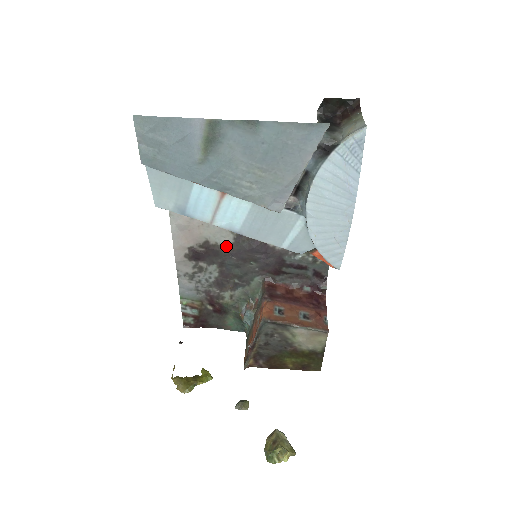
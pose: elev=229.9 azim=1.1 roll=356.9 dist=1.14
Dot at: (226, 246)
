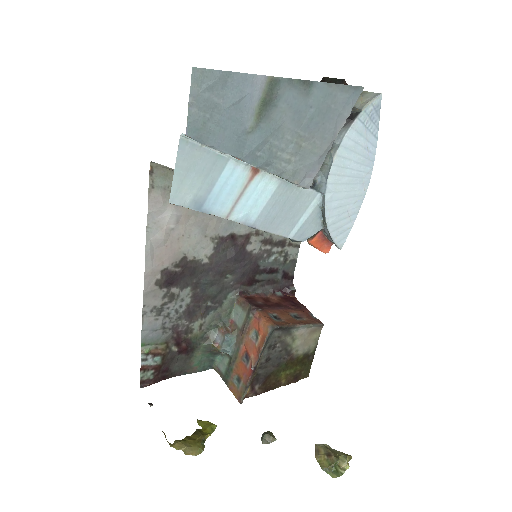
Dot at: (204, 260)
